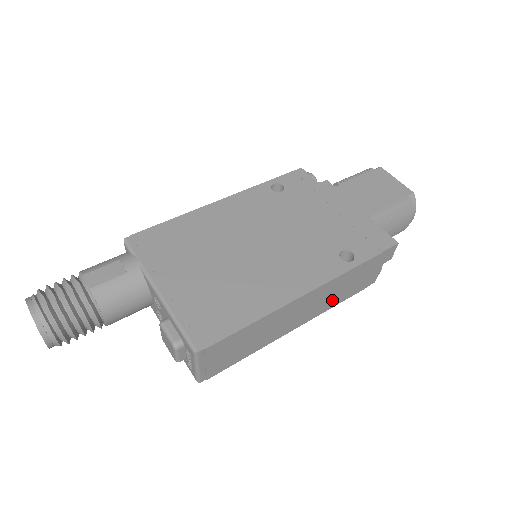
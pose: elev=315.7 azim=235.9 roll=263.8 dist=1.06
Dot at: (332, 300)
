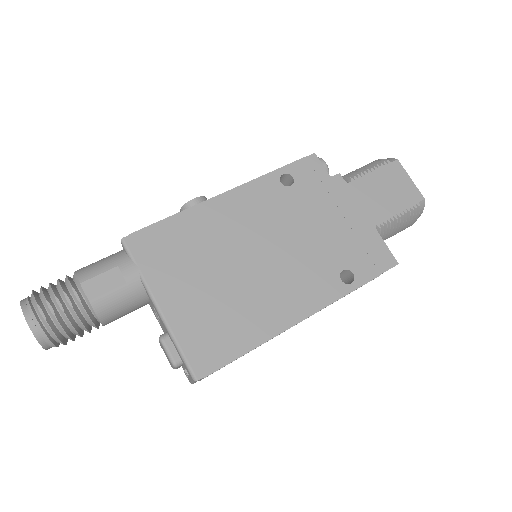
Dot at: occluded
